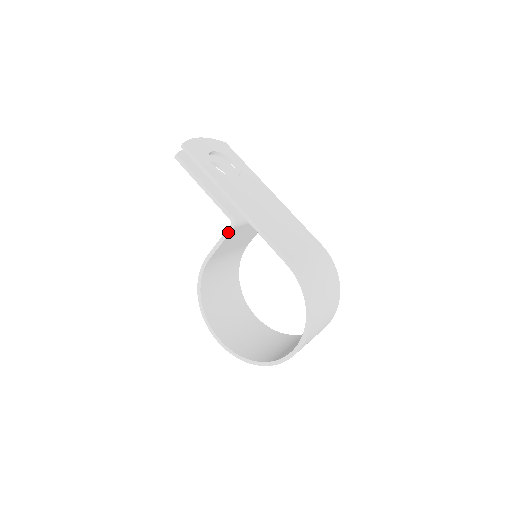
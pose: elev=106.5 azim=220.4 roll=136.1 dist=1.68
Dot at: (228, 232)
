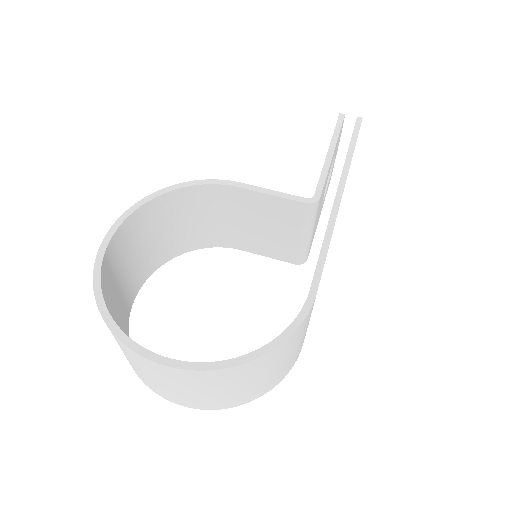
Dot at: (296, 198)
